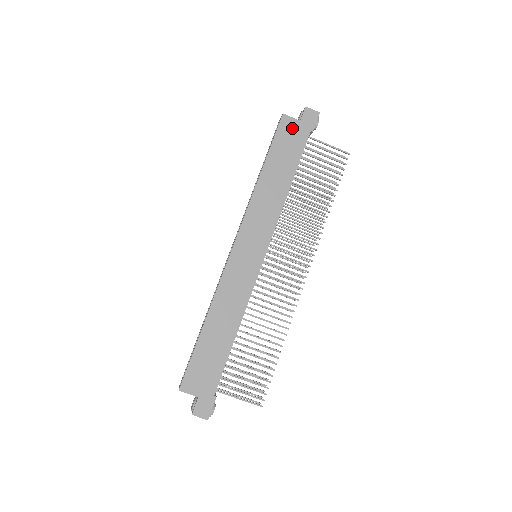
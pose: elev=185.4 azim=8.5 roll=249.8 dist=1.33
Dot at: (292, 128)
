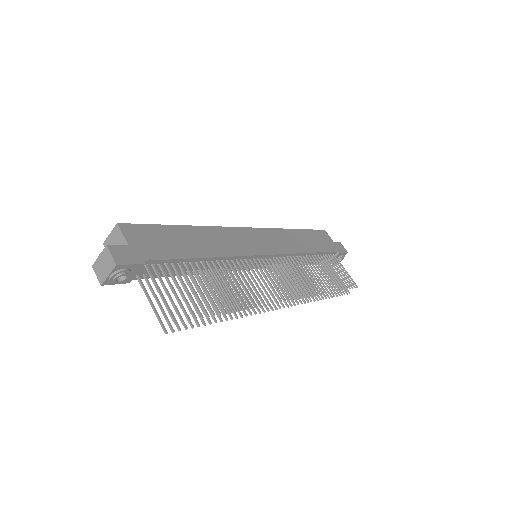
Dot at: (327, 239)
